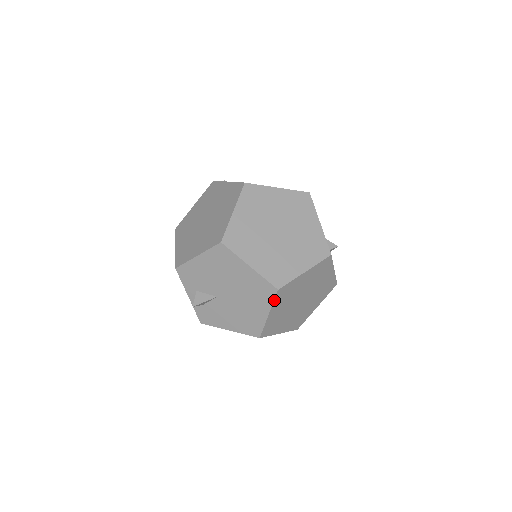
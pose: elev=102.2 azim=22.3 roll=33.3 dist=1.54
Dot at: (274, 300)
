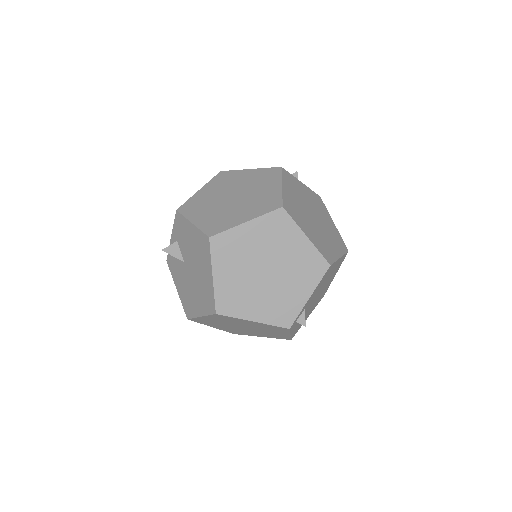
Dot at: (210, 315)
